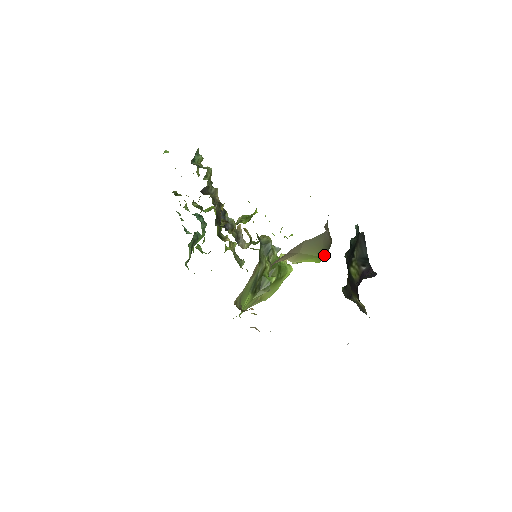
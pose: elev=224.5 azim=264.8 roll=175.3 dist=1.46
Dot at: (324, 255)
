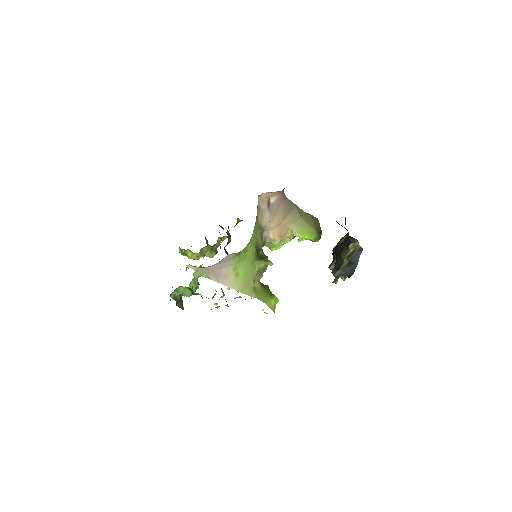
Dot at: (317, 234)
